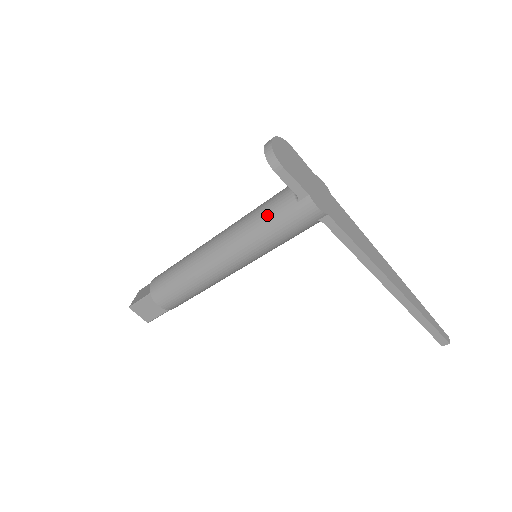
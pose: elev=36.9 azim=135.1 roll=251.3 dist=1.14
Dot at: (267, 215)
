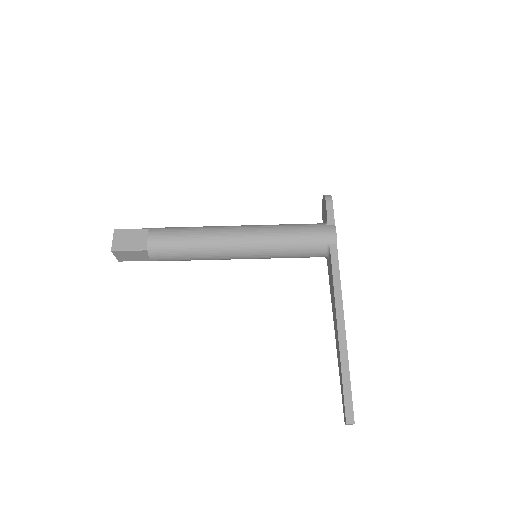
Dot at: (297, 224)
